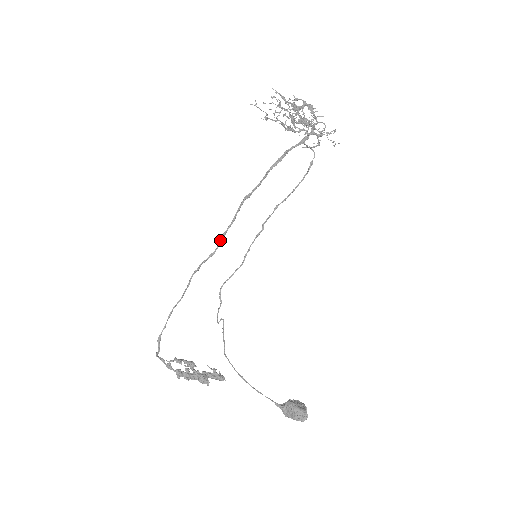
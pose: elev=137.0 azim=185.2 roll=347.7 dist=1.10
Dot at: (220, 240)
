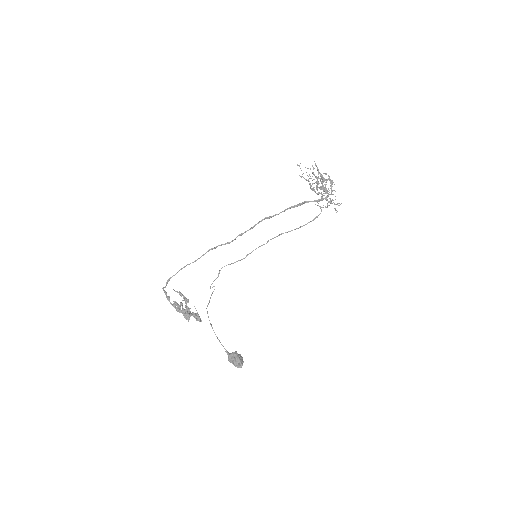
Dot at: (237, 236)
